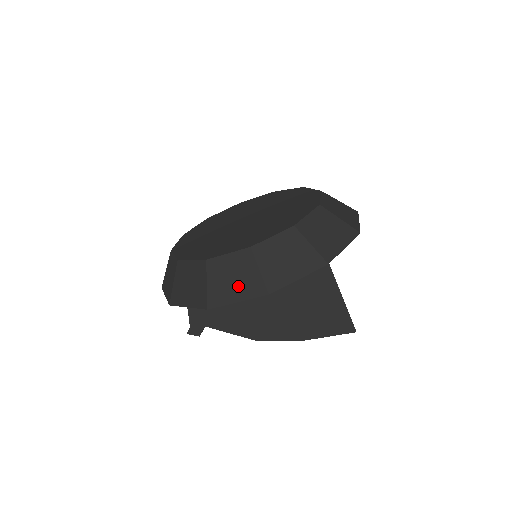
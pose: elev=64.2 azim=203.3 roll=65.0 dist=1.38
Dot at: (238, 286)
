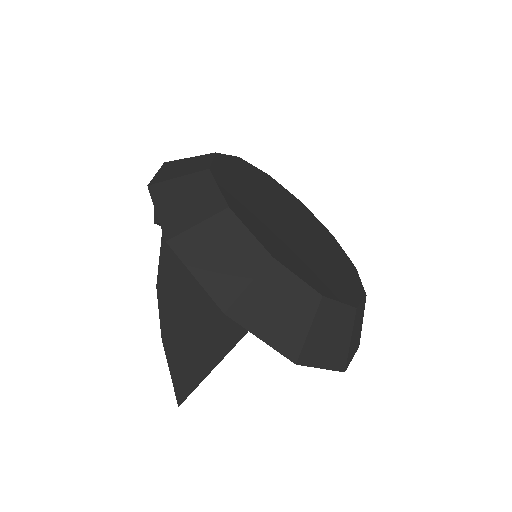
Dot at: (177, 207)
